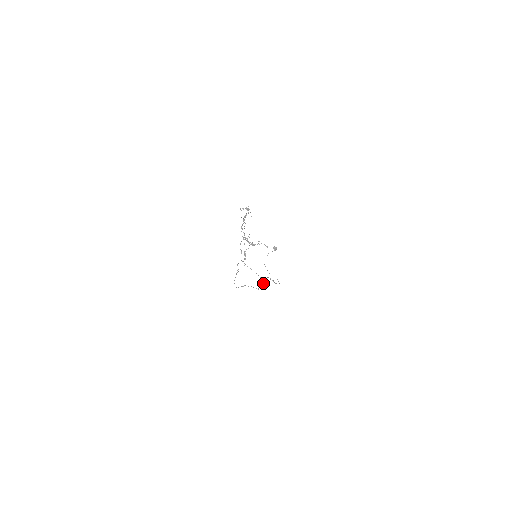
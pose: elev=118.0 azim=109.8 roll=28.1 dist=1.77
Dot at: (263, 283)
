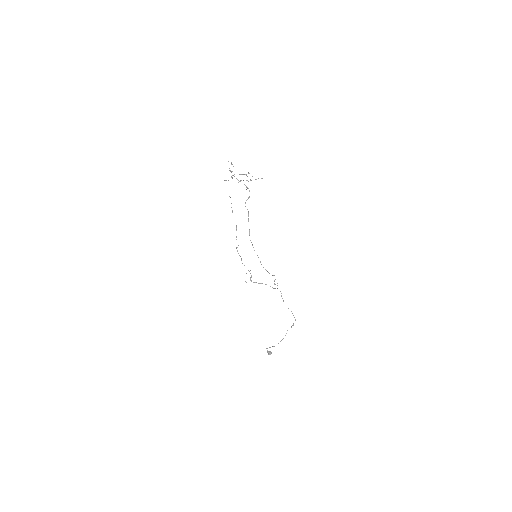
Dot at: (277, 285)
